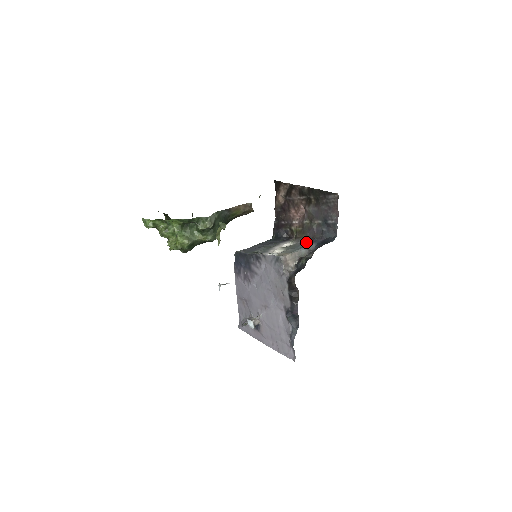
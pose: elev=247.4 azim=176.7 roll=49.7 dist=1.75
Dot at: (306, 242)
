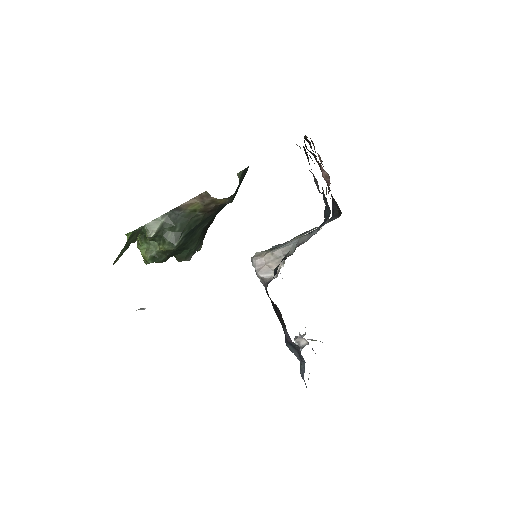
Dot at: (323, 225)
